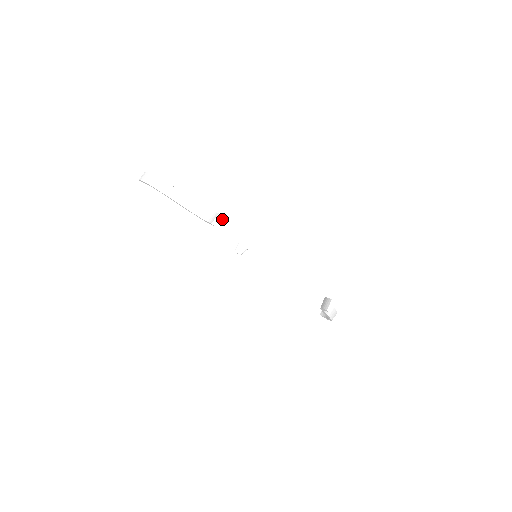
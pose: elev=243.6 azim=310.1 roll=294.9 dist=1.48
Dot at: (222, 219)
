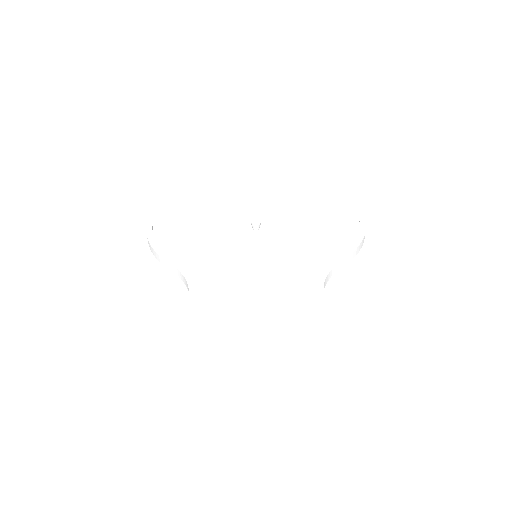
Dot at: (194, 295)
